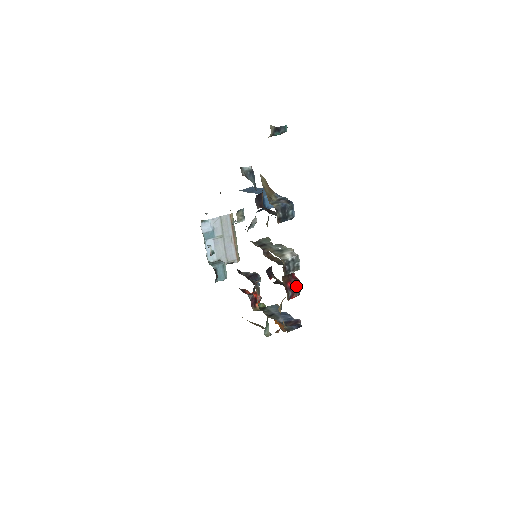
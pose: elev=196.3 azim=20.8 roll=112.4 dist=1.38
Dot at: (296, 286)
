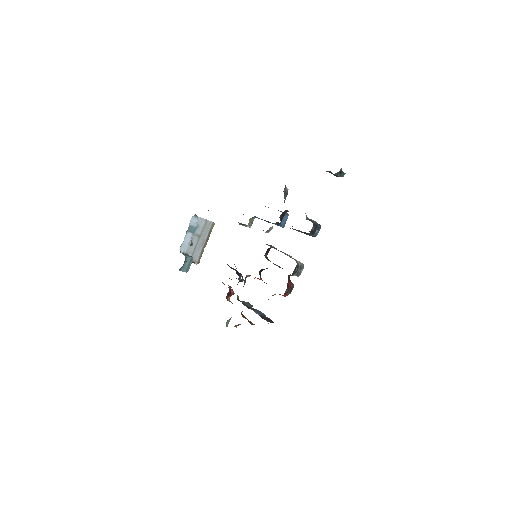
Dot at: (291, 288)
